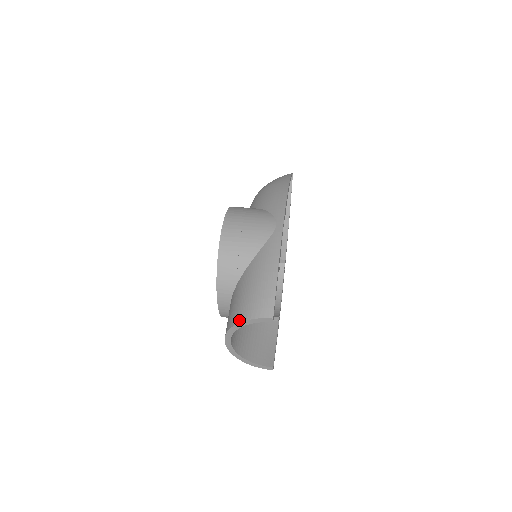
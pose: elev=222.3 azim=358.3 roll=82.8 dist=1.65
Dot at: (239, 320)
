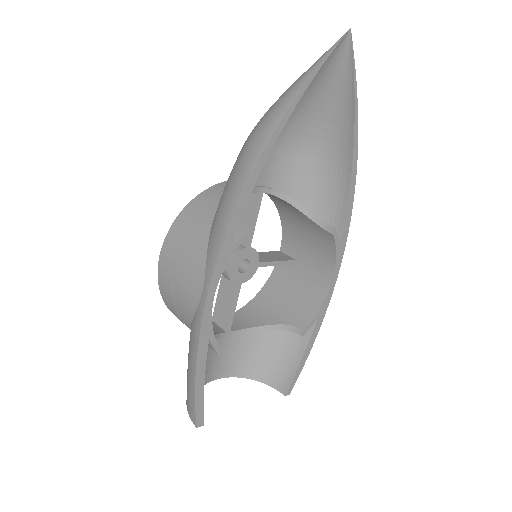
Dot at: occluded
